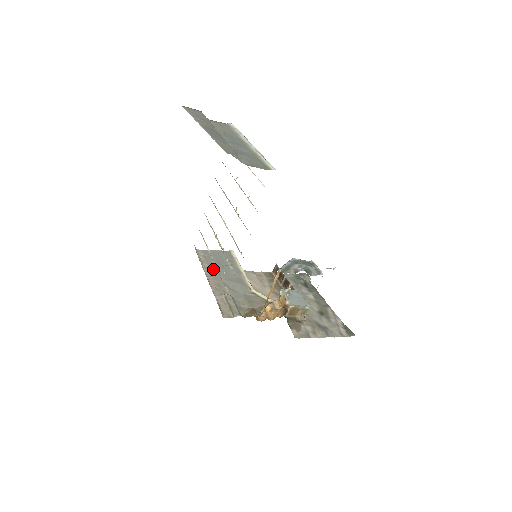
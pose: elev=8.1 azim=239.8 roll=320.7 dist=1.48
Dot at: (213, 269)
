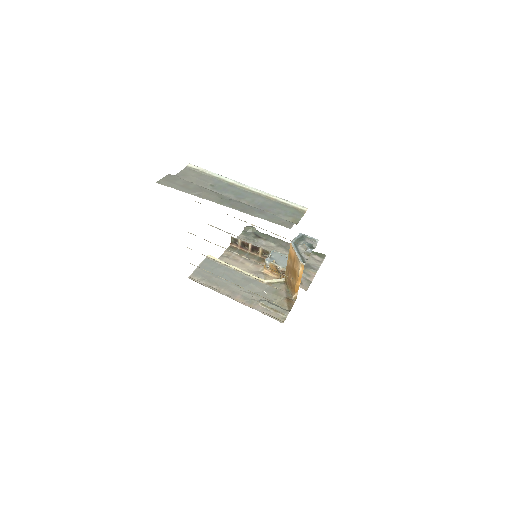
Dot at: (222, 286)
